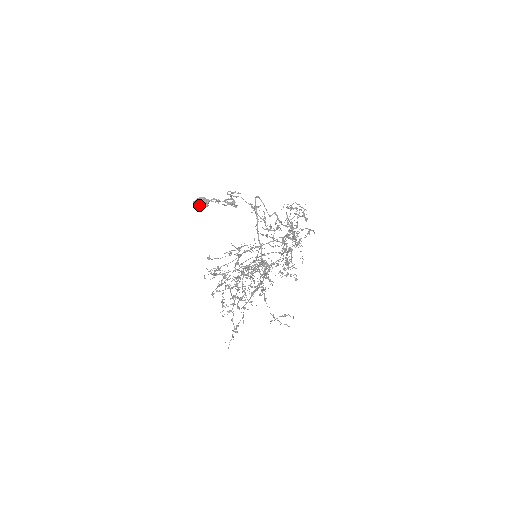
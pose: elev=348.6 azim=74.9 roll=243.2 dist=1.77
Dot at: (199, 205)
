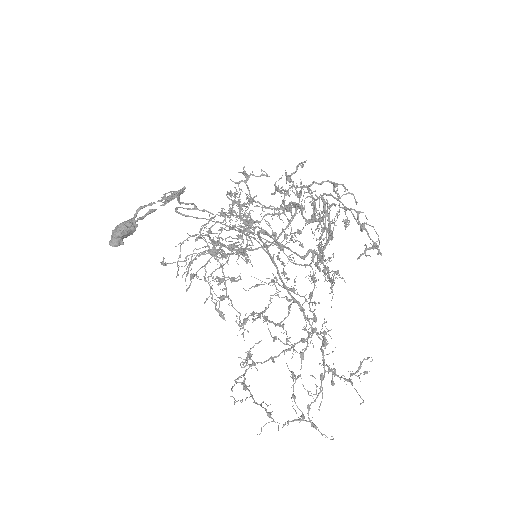
Dot at: (122, 237)
